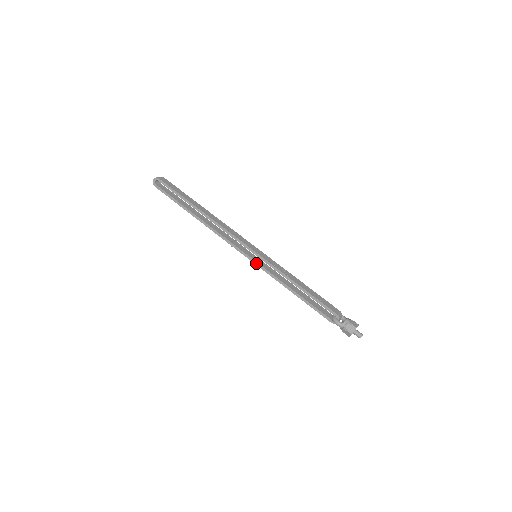
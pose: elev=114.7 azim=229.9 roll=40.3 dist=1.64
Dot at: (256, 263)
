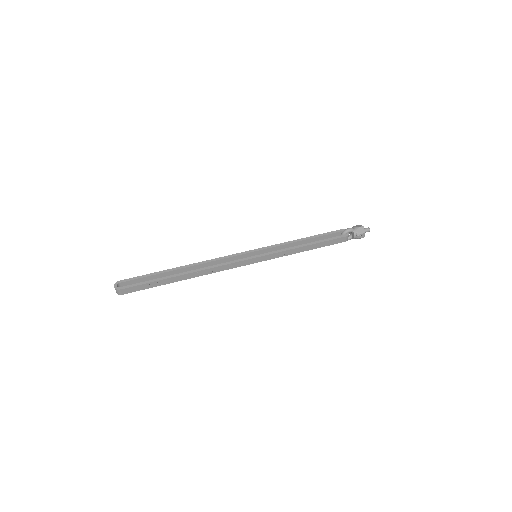
Dot at: (262, 255)
